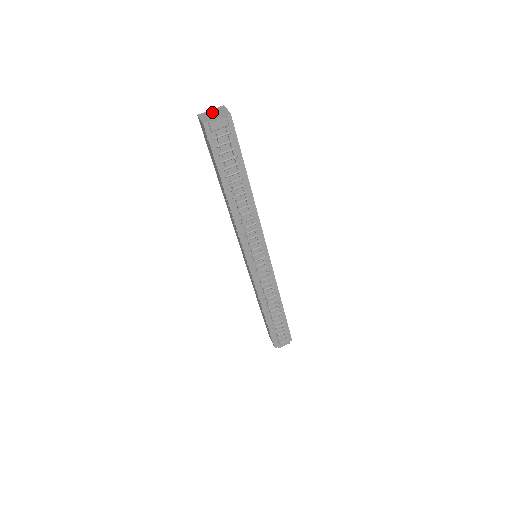
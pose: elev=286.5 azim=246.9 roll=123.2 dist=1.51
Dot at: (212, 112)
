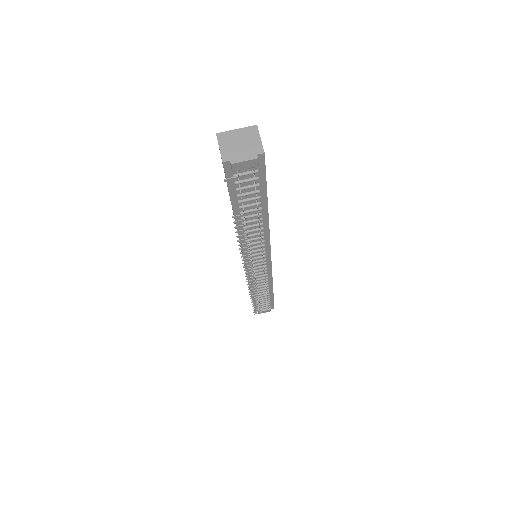
Dot at: (238, 137)
